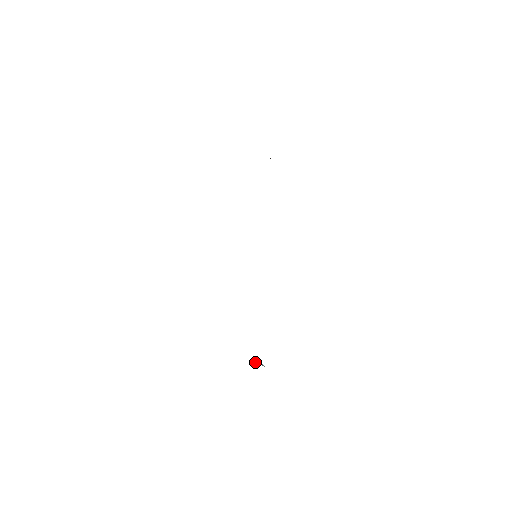
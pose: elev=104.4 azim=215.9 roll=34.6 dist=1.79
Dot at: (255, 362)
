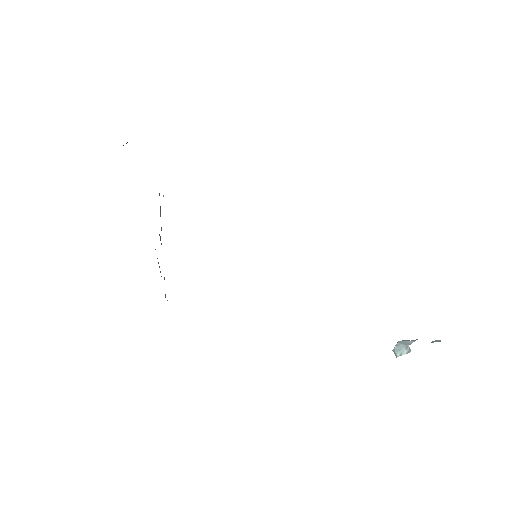
Dot at: (398, 350)
